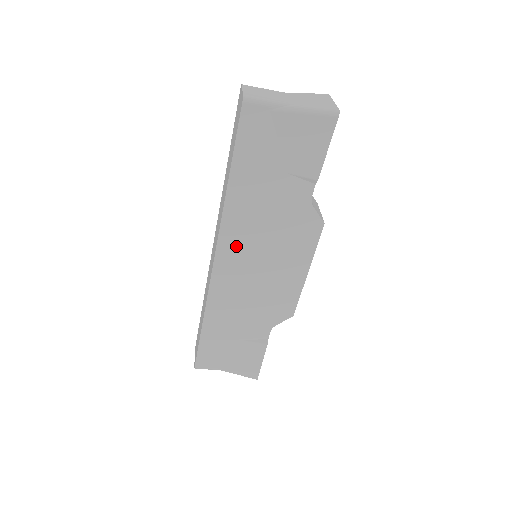
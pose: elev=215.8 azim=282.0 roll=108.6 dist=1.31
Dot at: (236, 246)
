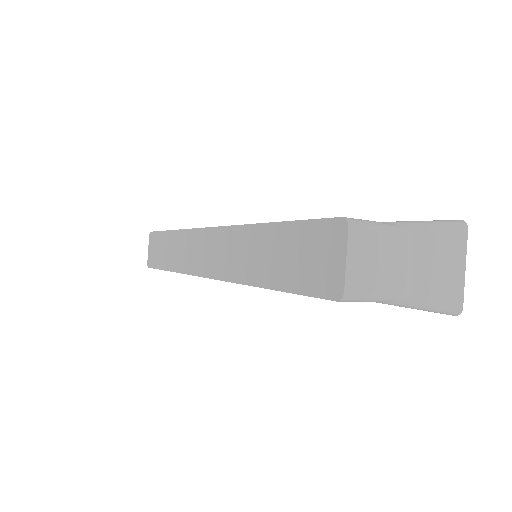
Dot at: occluded
